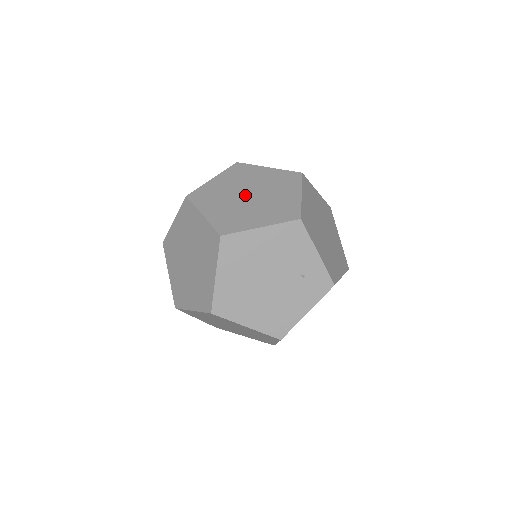
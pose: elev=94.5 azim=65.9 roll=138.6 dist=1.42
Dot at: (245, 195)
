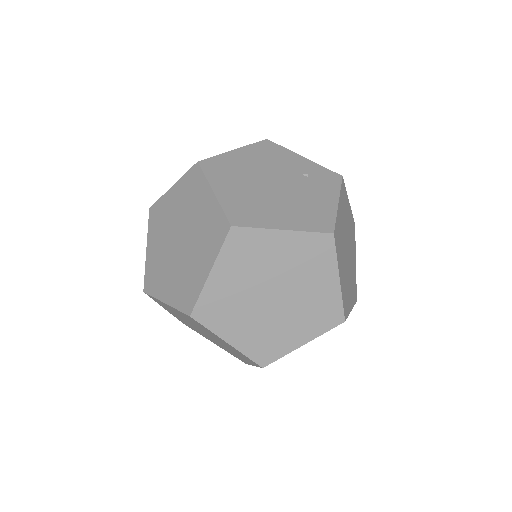
Dot at: occluded
